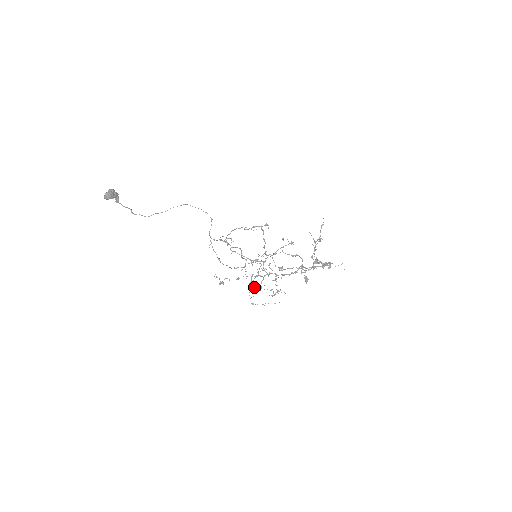
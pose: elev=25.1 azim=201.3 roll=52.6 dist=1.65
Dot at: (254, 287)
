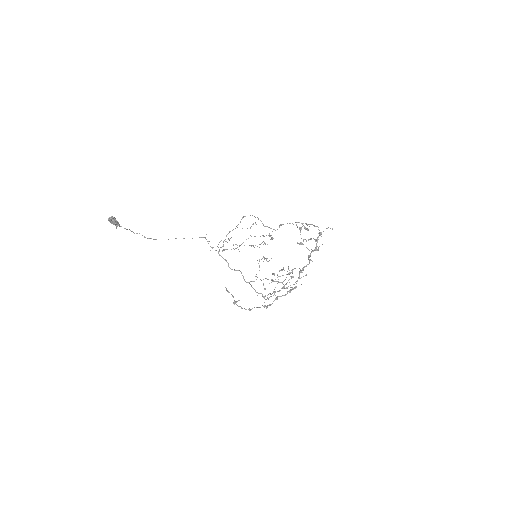
Dot at: occluded
